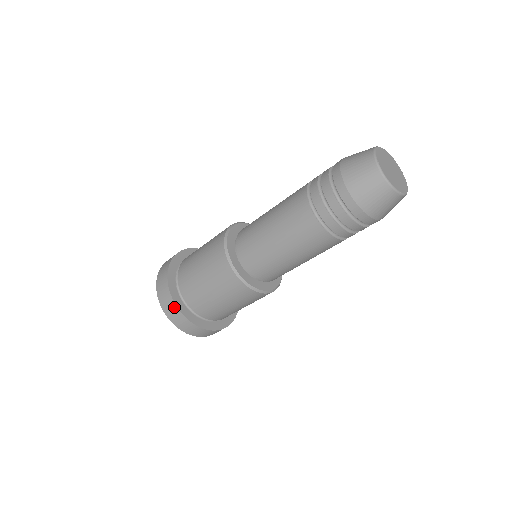
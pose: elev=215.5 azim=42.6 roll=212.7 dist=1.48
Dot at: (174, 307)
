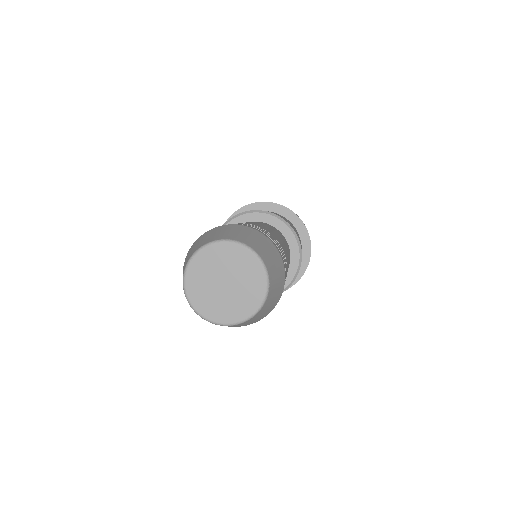
Dot at: occluded
